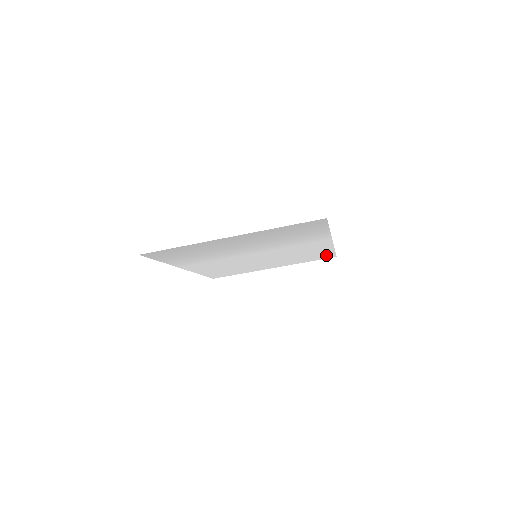
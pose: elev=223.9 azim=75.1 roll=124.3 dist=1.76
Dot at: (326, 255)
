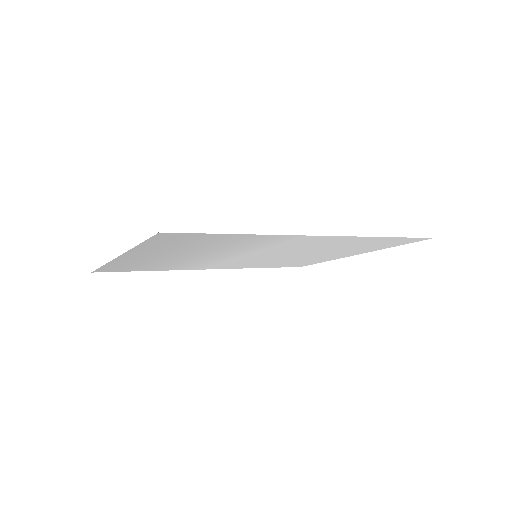
Dot at: (399, 240)
